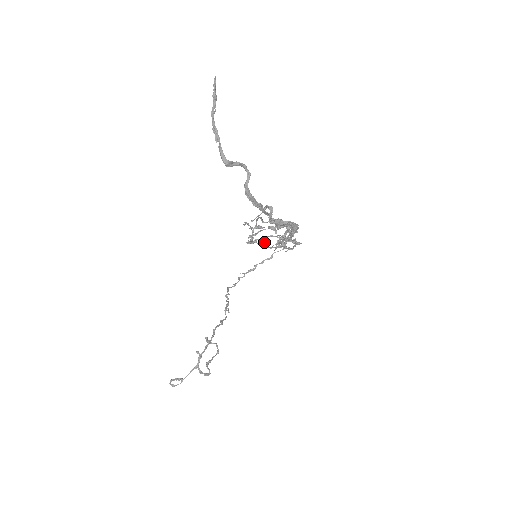
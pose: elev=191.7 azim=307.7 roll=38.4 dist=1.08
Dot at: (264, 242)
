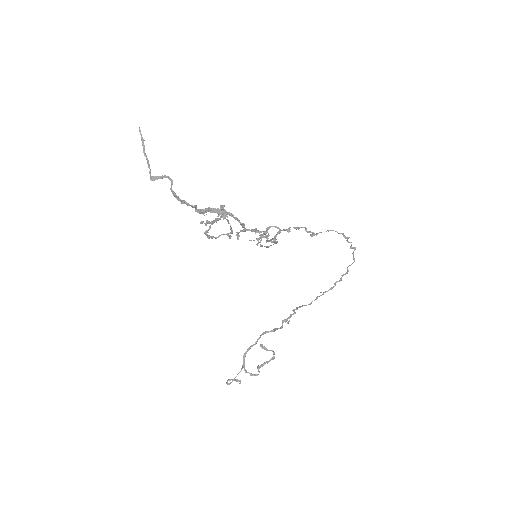
Dot at: (228, 236)
